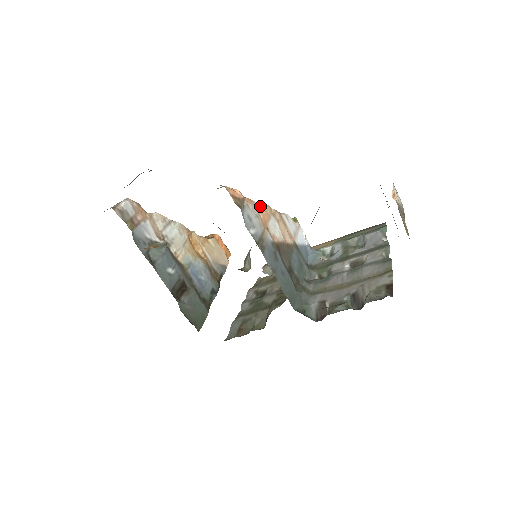
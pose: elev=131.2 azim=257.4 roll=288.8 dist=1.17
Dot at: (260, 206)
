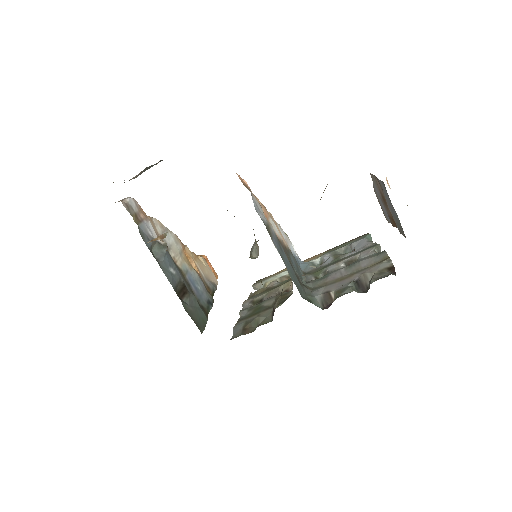
Dot at: (261, 203)
